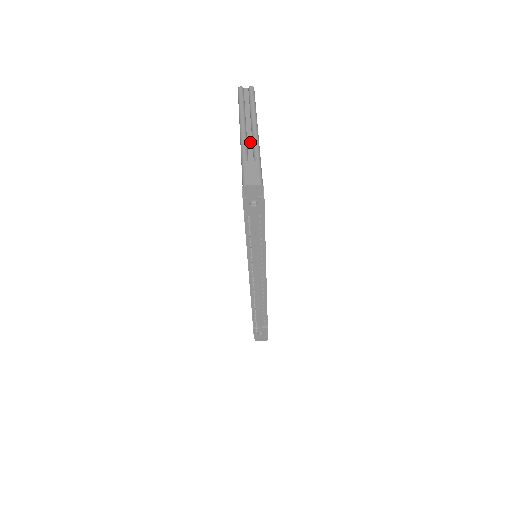
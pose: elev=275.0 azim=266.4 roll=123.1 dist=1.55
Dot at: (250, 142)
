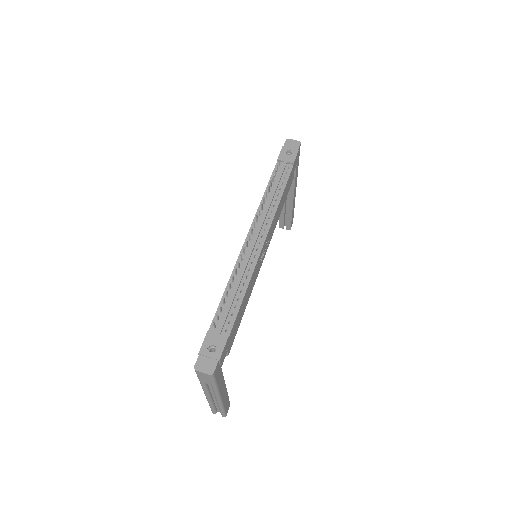
Dot at: occluded
